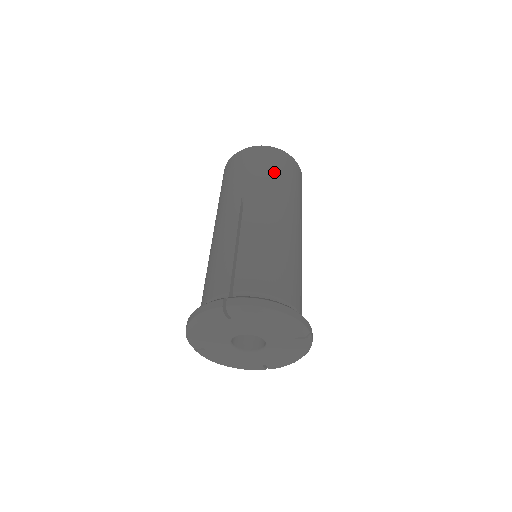
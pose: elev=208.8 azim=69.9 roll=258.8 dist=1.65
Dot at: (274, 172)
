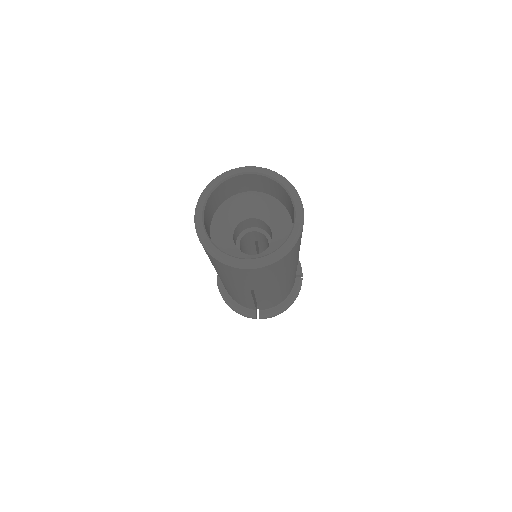
Dot at: (281, 272)
